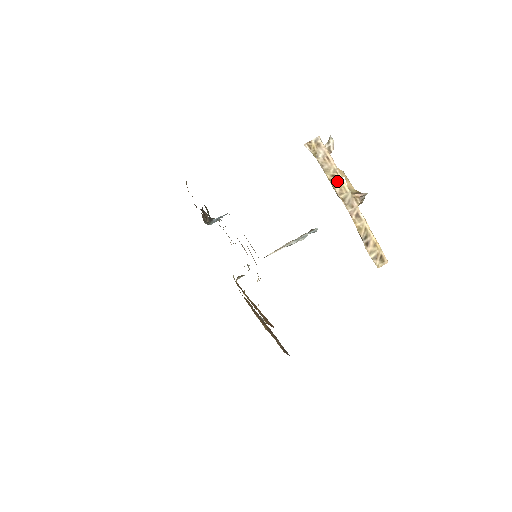
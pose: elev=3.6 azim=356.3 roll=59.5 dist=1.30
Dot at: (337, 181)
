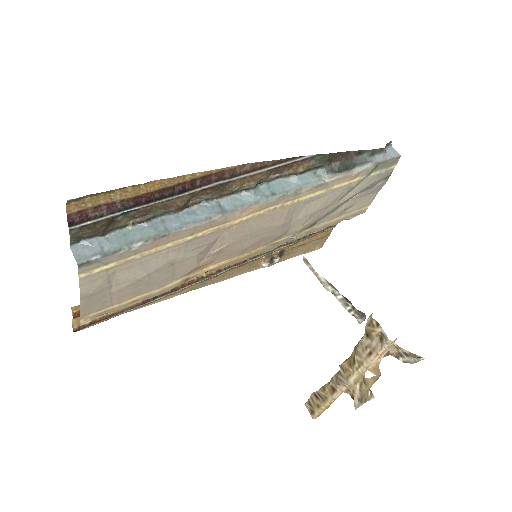
Dot at: (352, 365)
